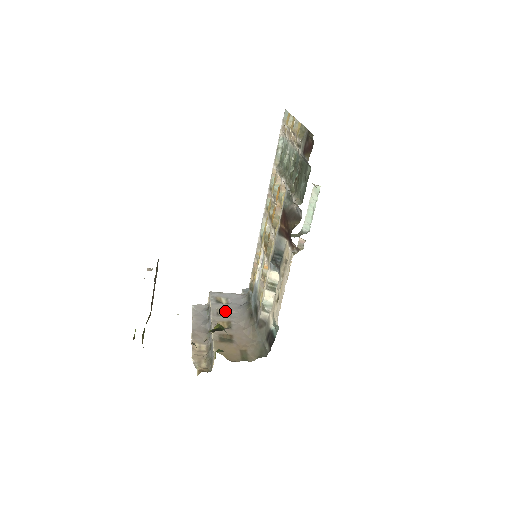
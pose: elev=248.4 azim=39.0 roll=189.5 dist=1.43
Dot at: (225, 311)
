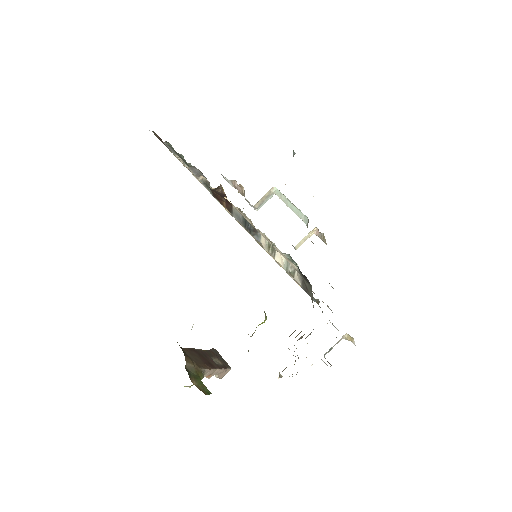
Dot at: (304, 334)
